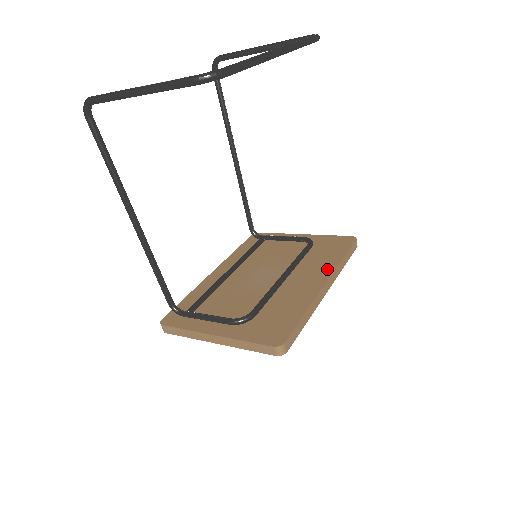
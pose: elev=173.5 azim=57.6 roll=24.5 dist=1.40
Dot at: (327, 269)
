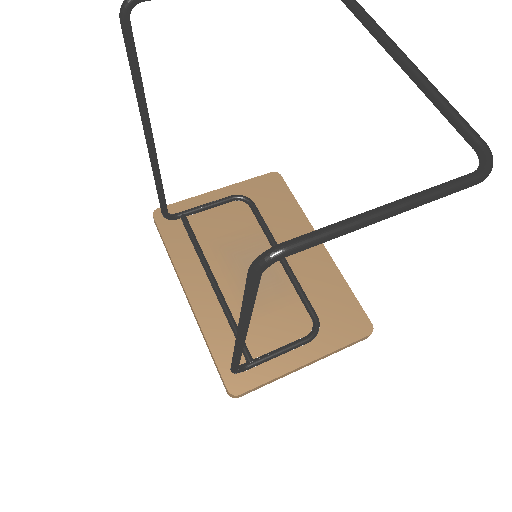
Dot at: (303, 226)
